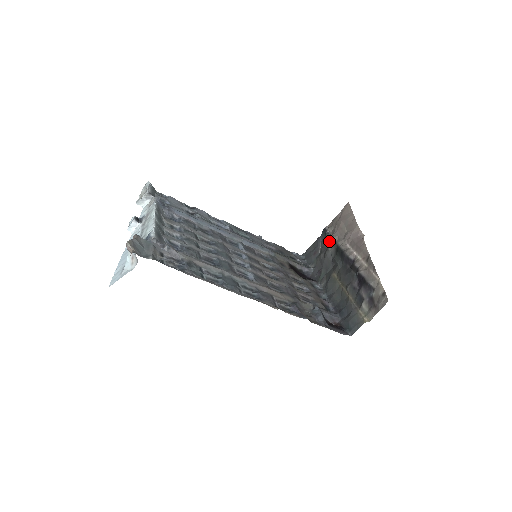
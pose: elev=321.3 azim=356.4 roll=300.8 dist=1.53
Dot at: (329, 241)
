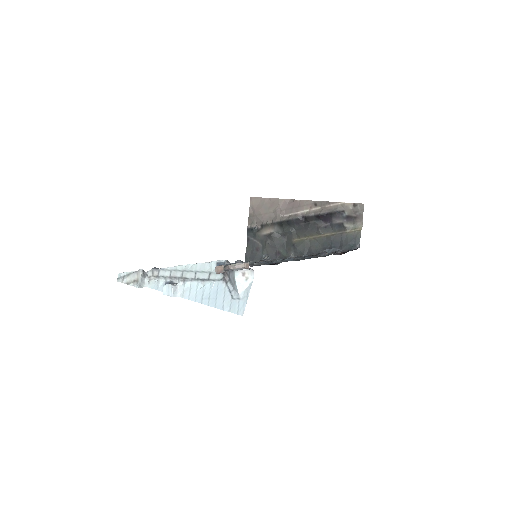
Dot at: (264, 229)
